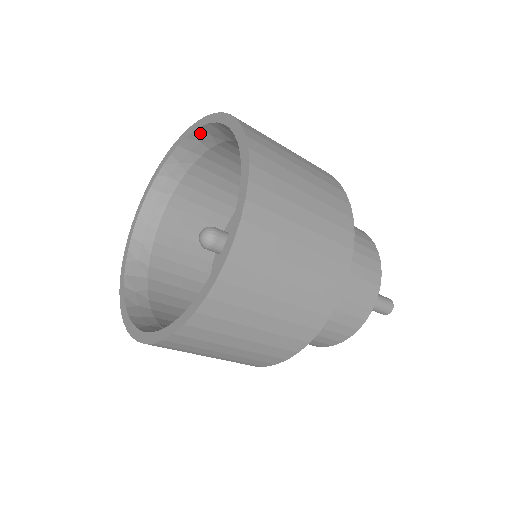
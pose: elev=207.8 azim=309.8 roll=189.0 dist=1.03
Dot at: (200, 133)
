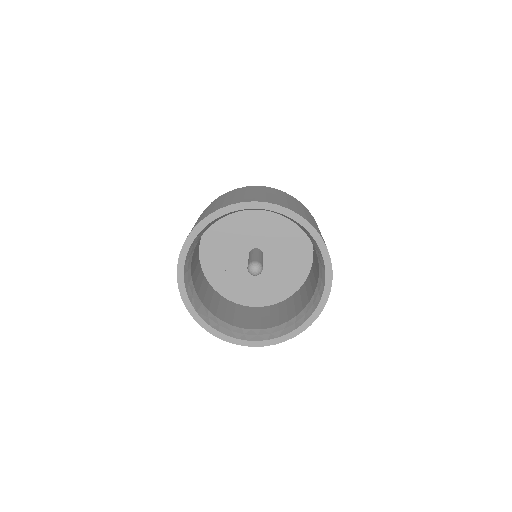
Dot at: occluded
